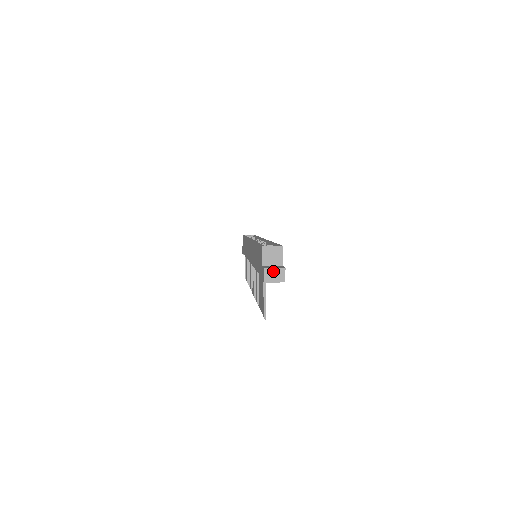
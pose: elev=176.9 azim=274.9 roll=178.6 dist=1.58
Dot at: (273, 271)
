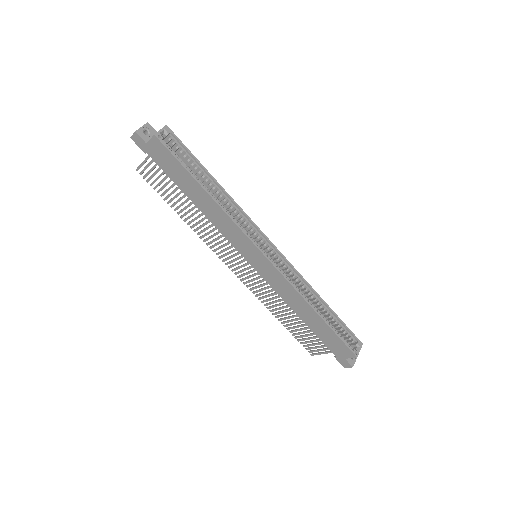
Dot at: (354, 362)
